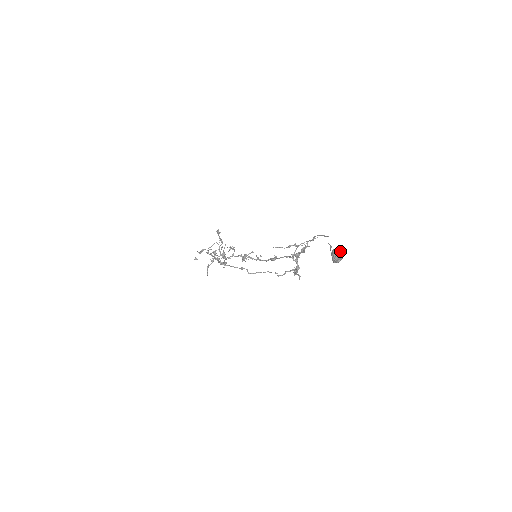
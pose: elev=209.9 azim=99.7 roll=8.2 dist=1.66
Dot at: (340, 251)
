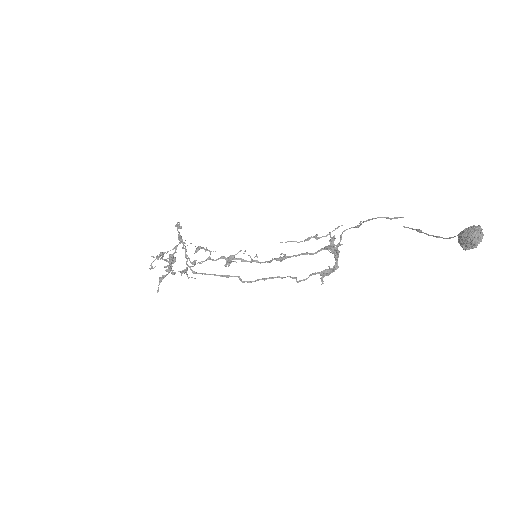
Dot at: (481, 231)
